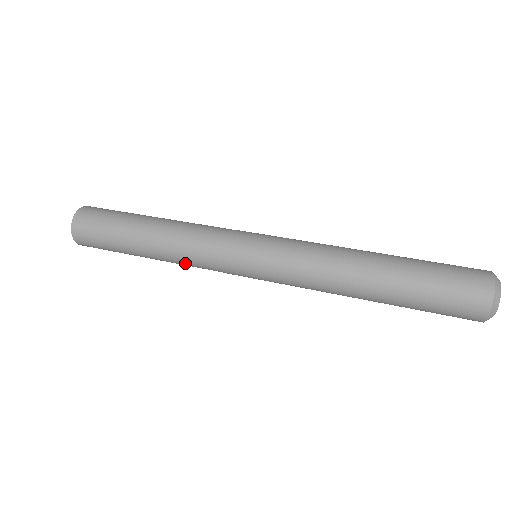
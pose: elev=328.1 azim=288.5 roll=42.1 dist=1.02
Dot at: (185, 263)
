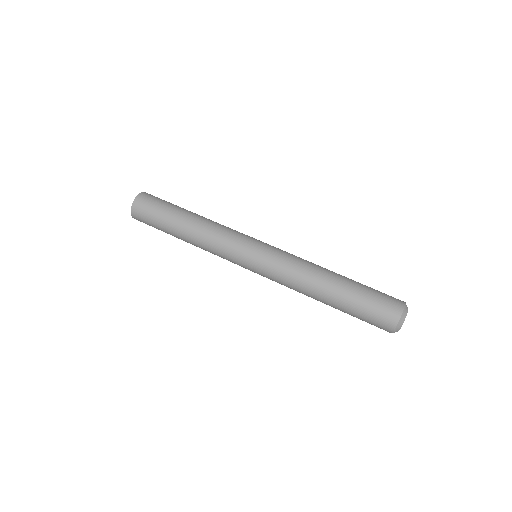
Dot at: occluded
